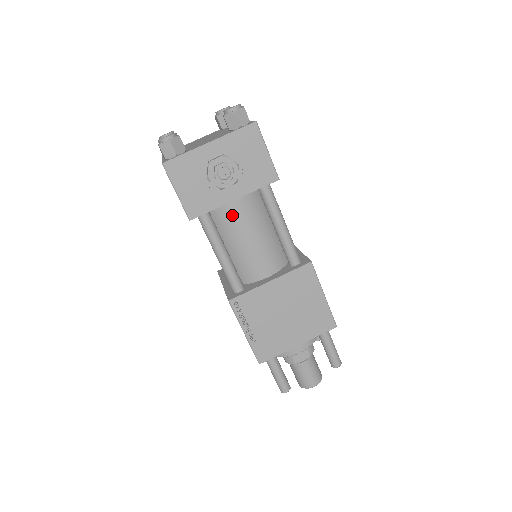
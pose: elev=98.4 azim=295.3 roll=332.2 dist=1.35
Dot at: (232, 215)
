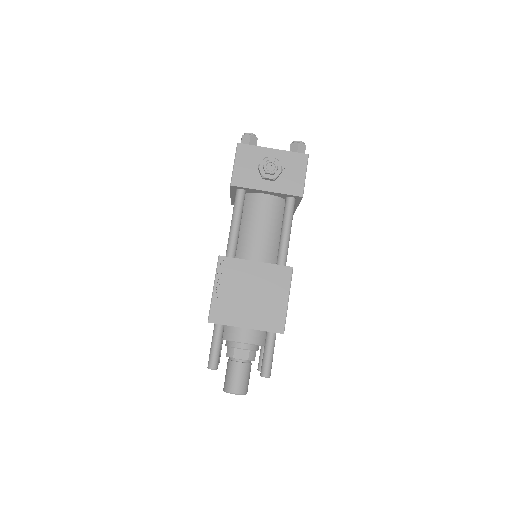
Dot at: (259, 204)
